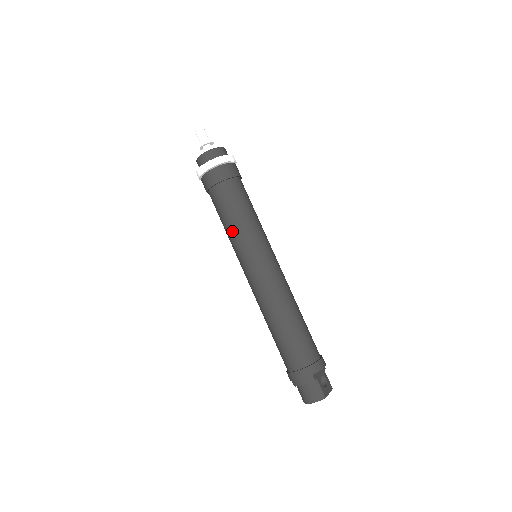
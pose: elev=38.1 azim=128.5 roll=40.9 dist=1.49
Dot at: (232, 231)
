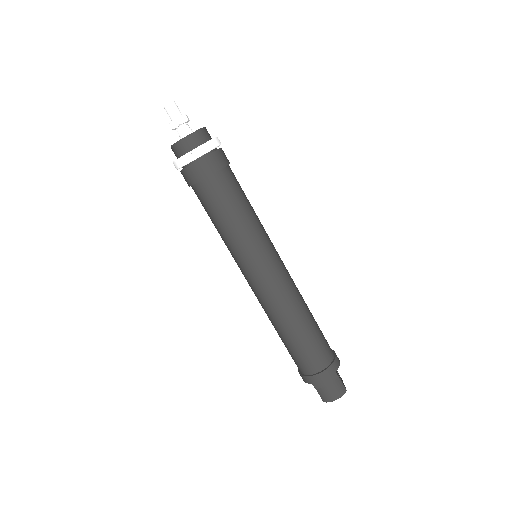
Dot at: (235, 231)
